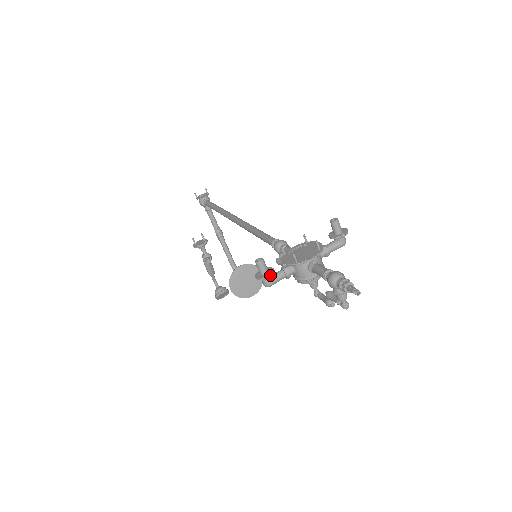
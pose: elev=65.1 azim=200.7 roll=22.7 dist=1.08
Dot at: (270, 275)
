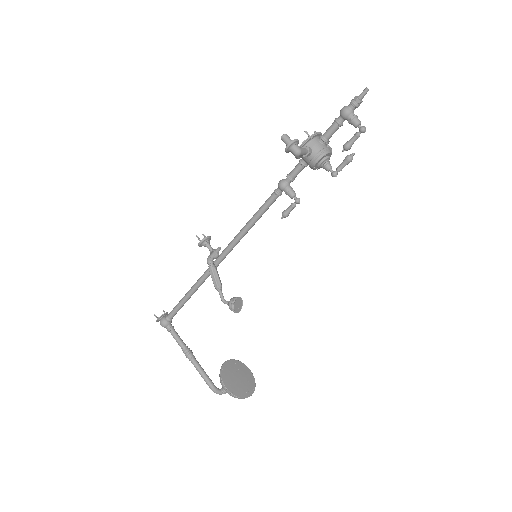
Dot at: (297, 139)
